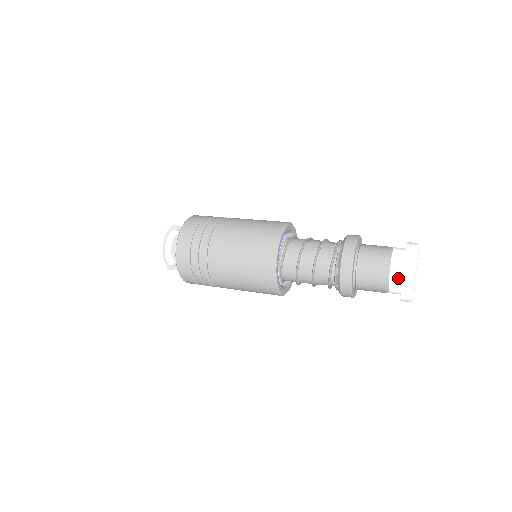
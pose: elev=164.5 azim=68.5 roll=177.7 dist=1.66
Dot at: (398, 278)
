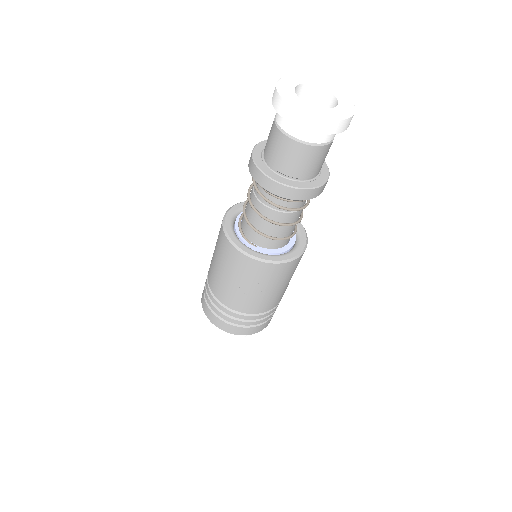
Dot at: occluded
